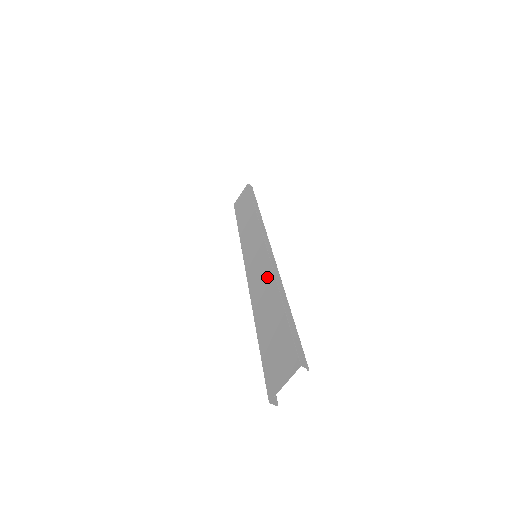
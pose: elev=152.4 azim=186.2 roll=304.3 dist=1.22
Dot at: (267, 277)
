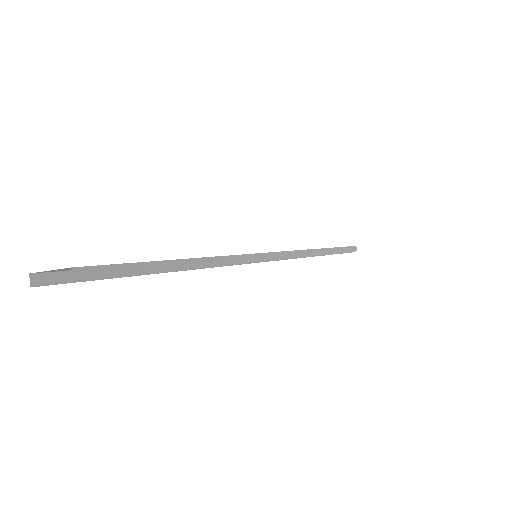
Dot at: occluded
